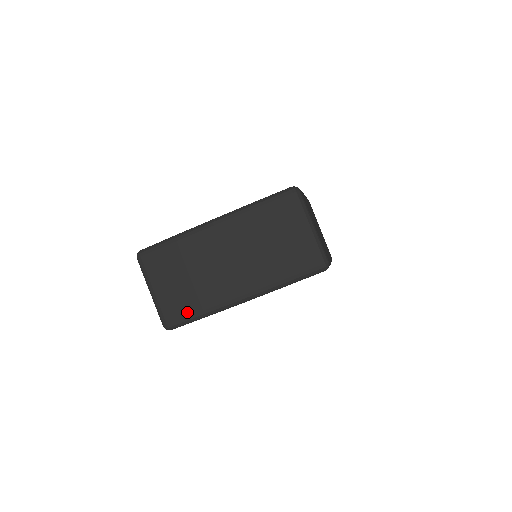
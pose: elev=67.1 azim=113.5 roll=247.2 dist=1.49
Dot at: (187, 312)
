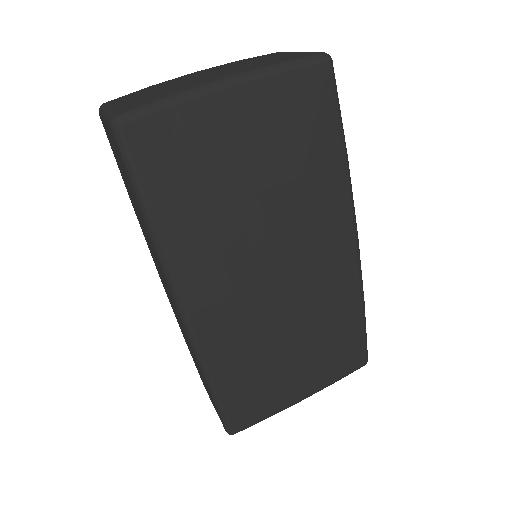
Dot at: (149, 100)
